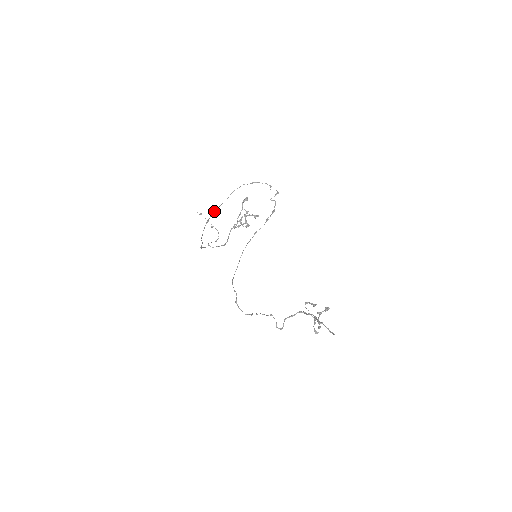
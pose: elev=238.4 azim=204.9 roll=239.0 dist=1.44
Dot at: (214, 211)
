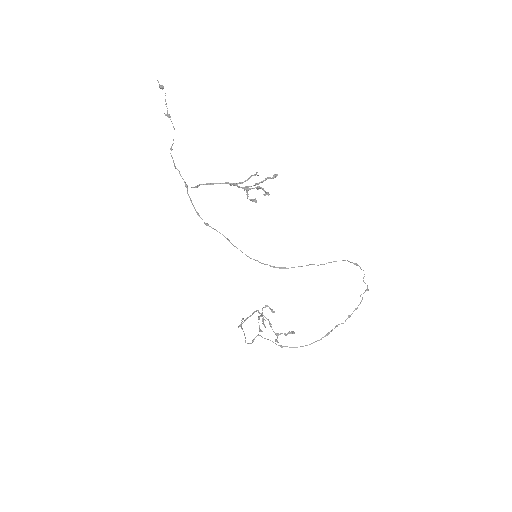
Dot at: (301, 266)
